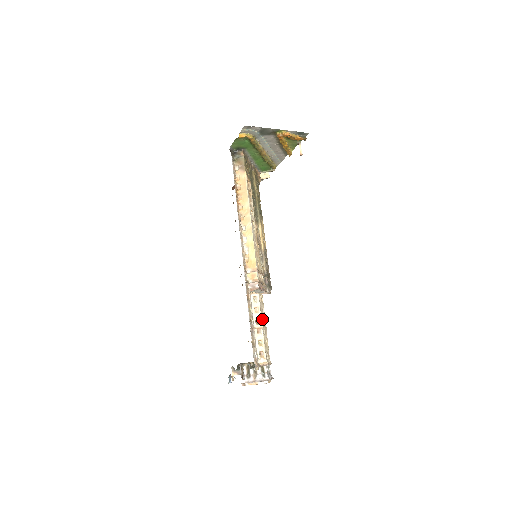
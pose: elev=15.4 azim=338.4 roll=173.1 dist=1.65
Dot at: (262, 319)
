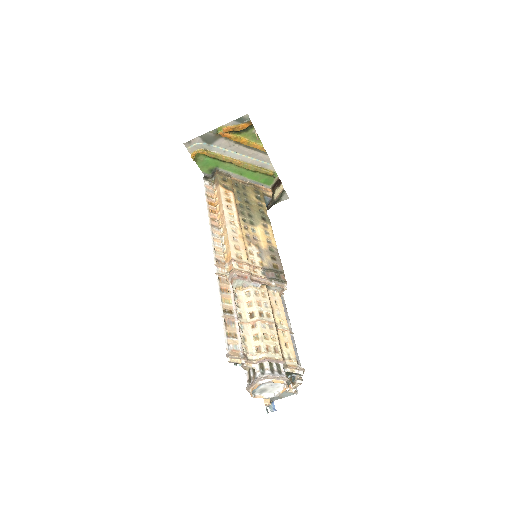
Dot at: (261, 313)
